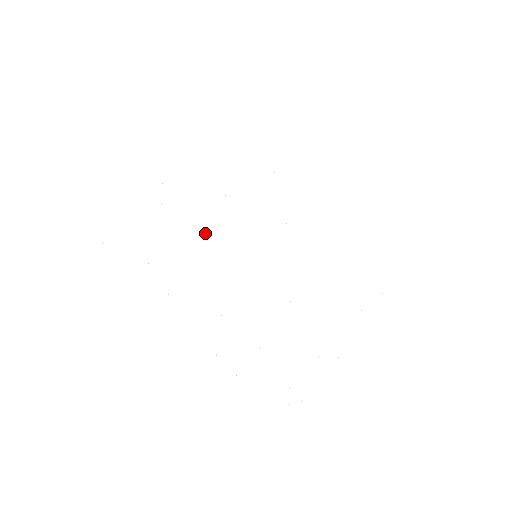
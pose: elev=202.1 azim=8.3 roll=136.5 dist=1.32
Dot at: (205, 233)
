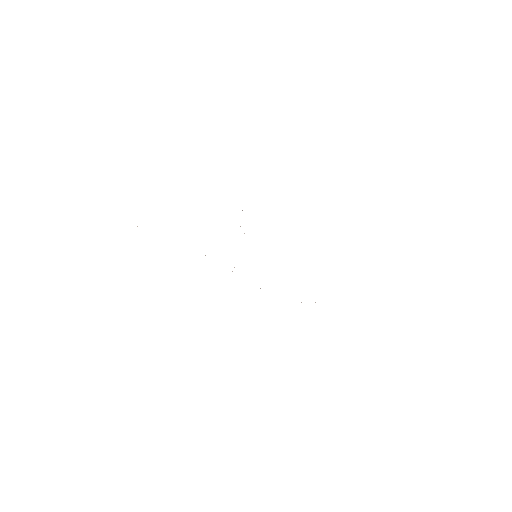
Dot at: occluded
